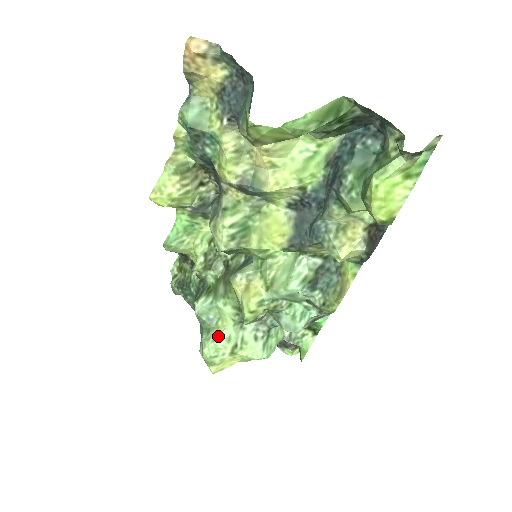
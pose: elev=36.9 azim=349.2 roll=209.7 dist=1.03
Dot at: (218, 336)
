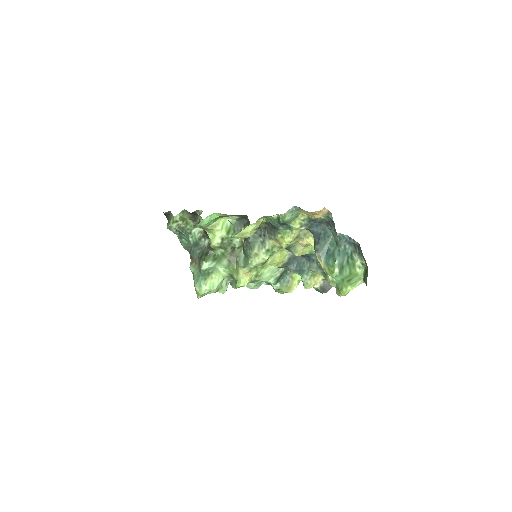
Dot at: (213, 285)
